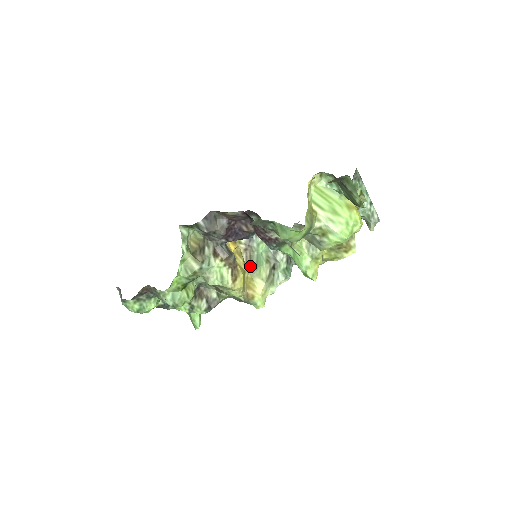
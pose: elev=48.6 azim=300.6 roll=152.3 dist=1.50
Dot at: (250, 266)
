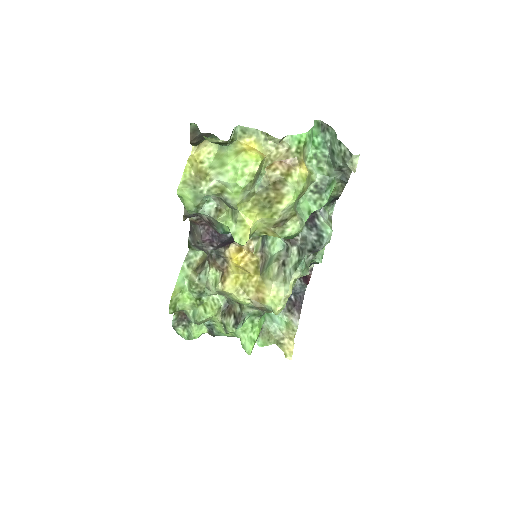
Dot at: (262, 270)
